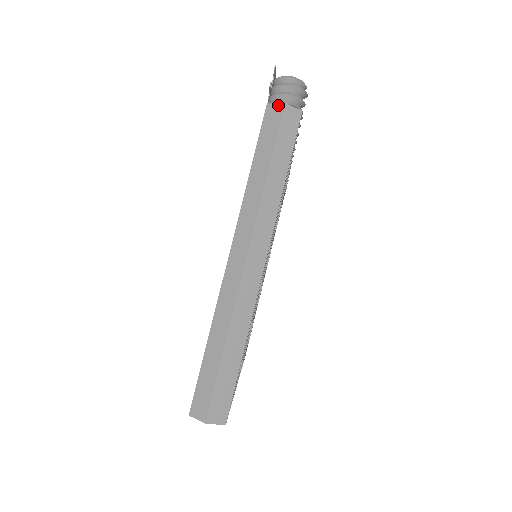
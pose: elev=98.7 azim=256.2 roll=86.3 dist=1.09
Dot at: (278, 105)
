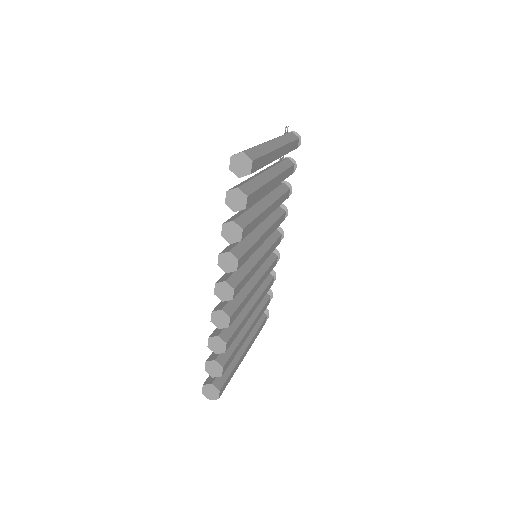
Dot at: occluded
